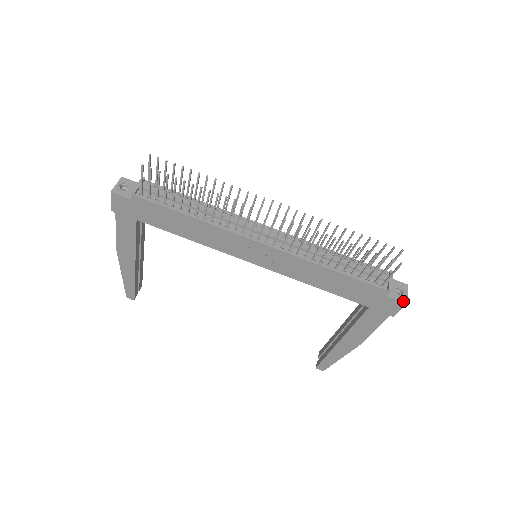
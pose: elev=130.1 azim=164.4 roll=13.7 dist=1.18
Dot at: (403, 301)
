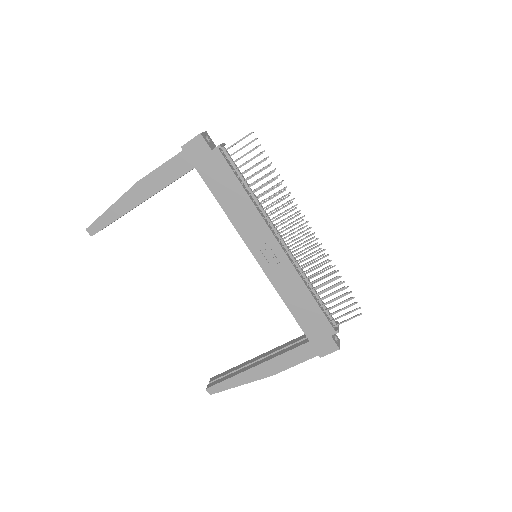
Dot at: (338, 346)
